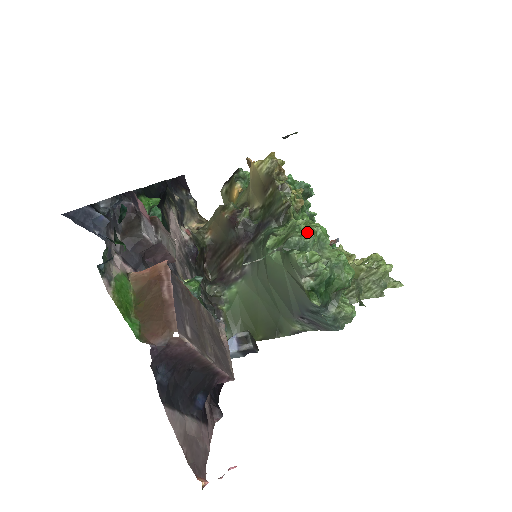
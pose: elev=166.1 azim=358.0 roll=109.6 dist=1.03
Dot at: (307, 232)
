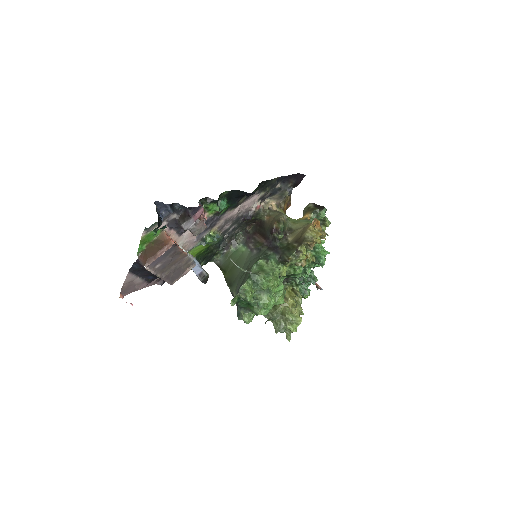
Dot at: (265, 282)
